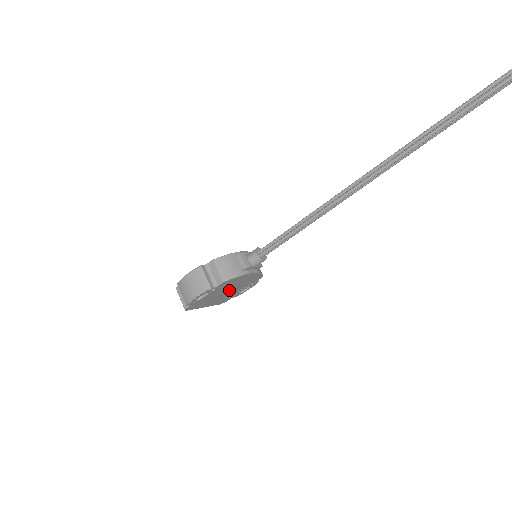
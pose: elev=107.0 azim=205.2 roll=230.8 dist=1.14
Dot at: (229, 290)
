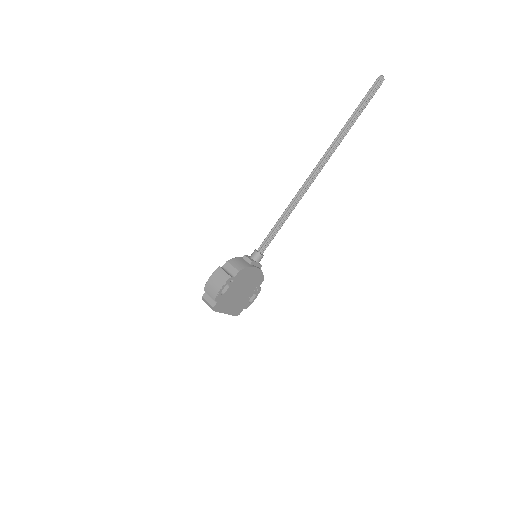
Dot at: (242, 291)
